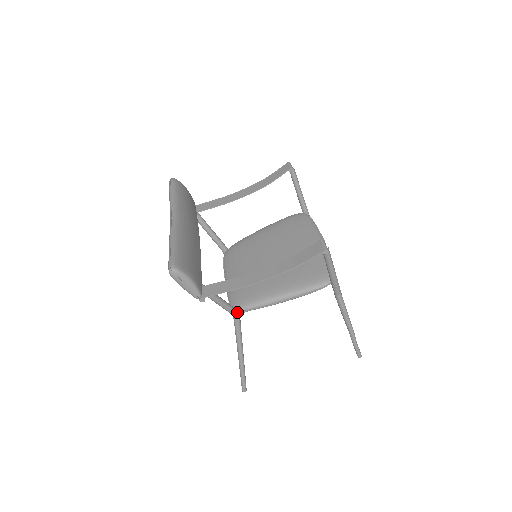
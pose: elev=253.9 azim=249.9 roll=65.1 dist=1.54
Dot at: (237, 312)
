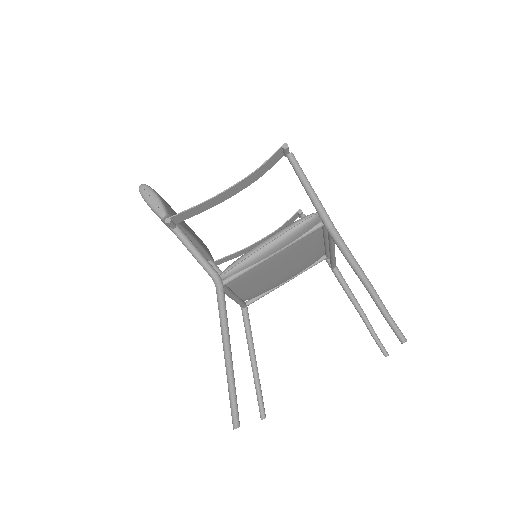
Dot at: (219, 275)
